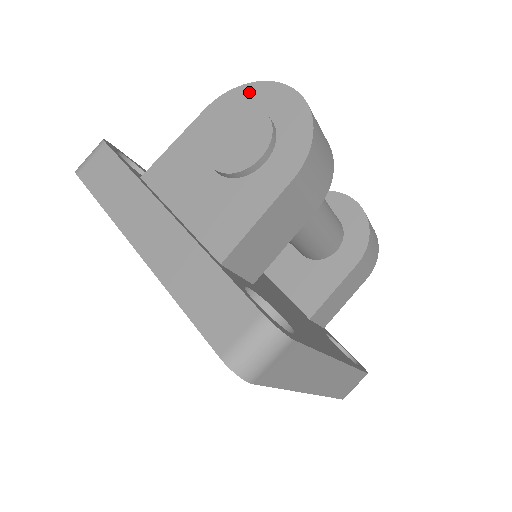
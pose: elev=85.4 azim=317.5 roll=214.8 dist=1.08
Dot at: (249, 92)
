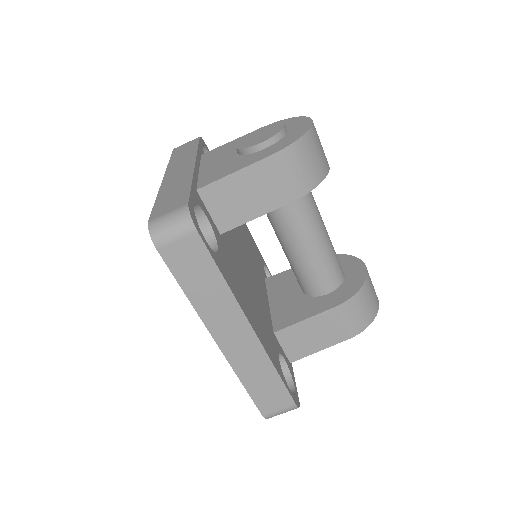
Dot at: (289, 121)
